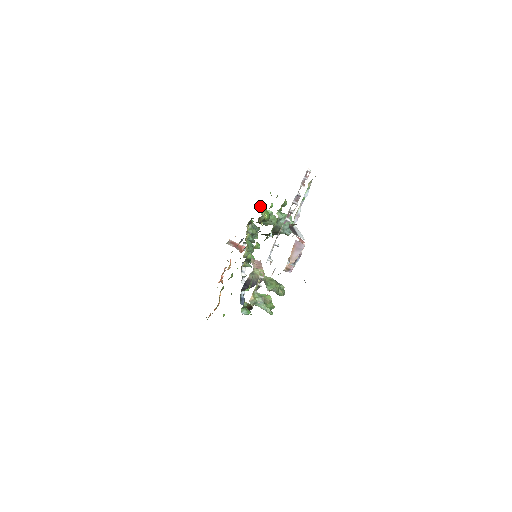
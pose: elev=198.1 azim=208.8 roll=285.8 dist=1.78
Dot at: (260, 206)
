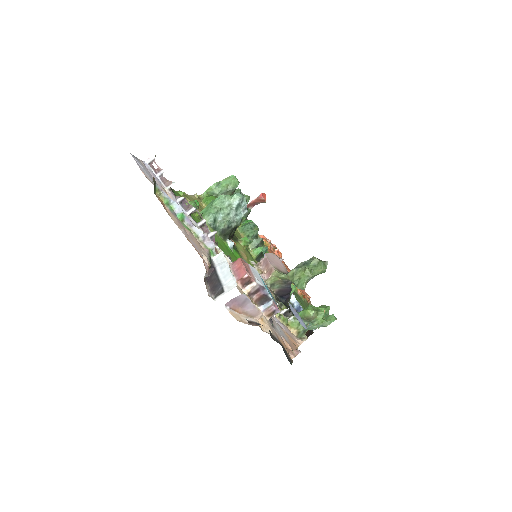
Dot at: (199, 196)
